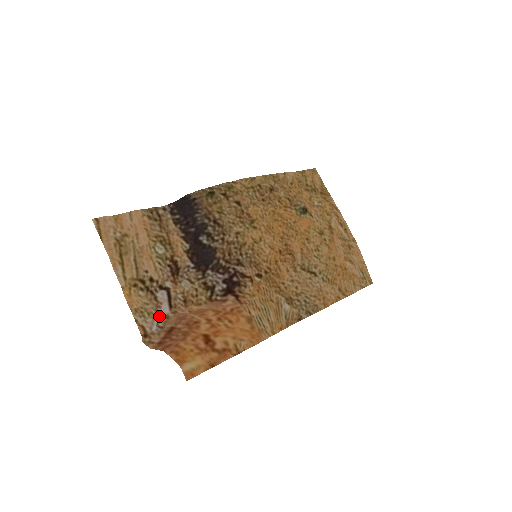
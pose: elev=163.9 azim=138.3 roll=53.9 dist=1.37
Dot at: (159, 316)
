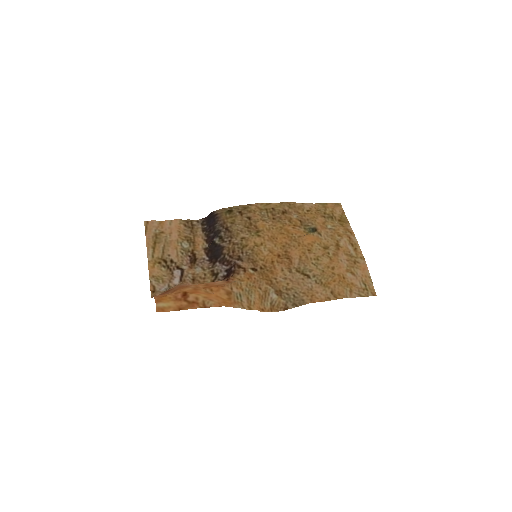
Dot at: (170, 284)
